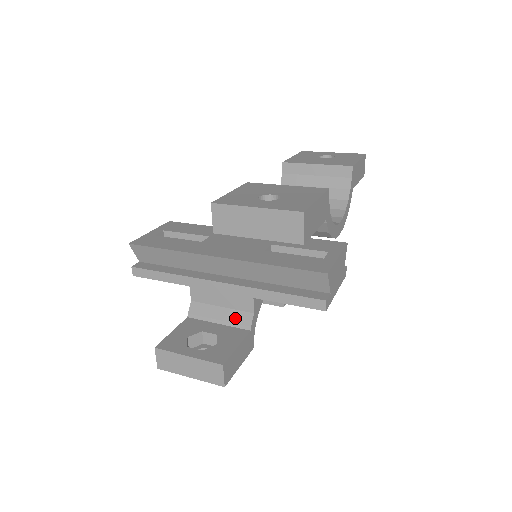
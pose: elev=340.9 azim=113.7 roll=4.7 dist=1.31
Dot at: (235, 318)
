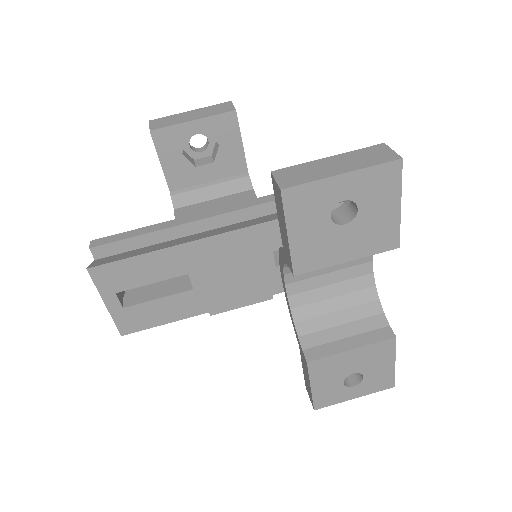
Dot at: occluded
